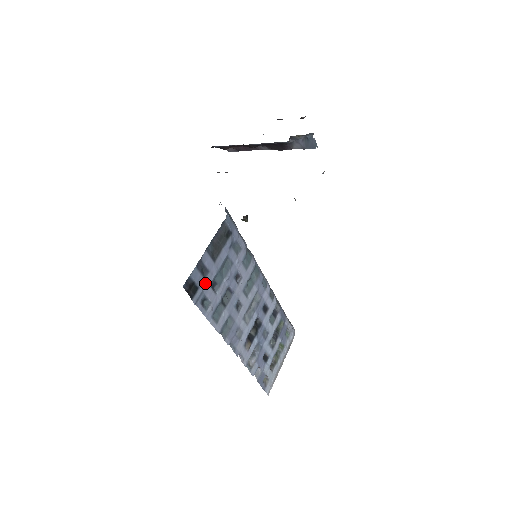
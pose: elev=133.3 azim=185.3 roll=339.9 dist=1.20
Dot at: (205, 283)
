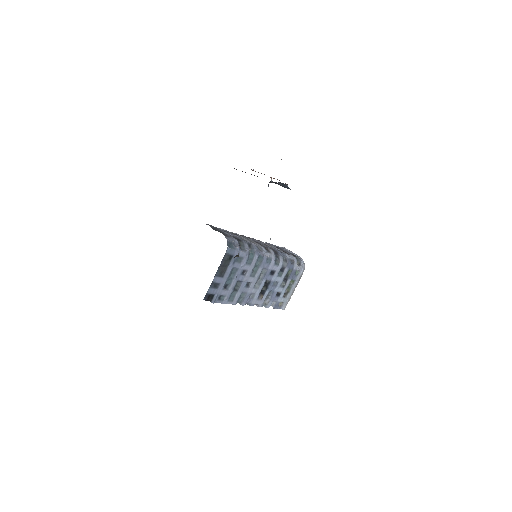
Dot at: (219, 290)
